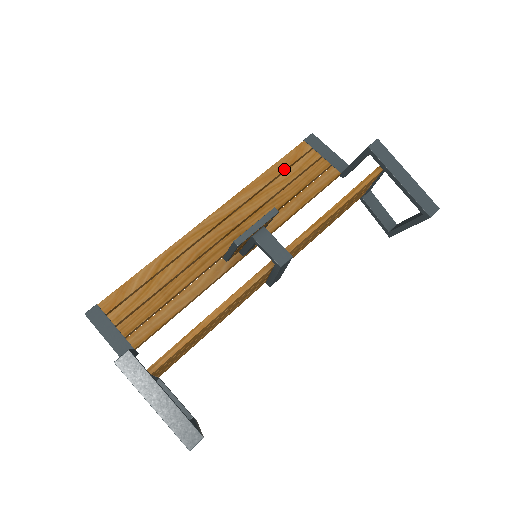
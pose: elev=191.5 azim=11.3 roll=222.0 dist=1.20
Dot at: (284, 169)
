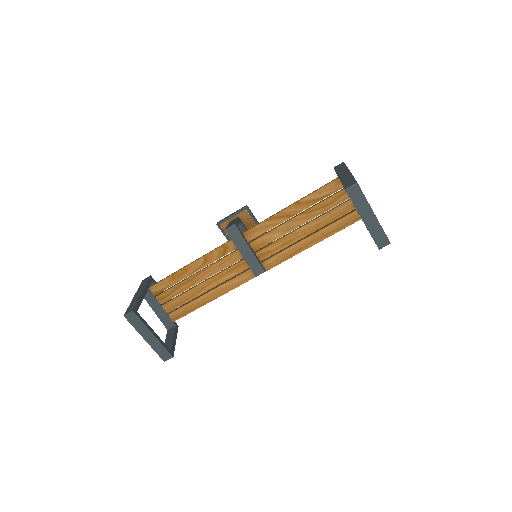
Dot at: occluded
